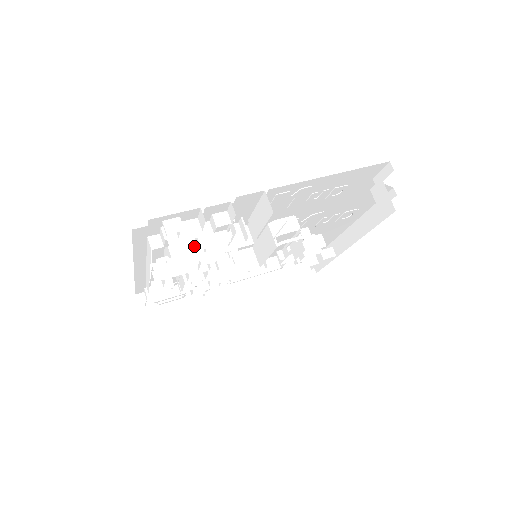
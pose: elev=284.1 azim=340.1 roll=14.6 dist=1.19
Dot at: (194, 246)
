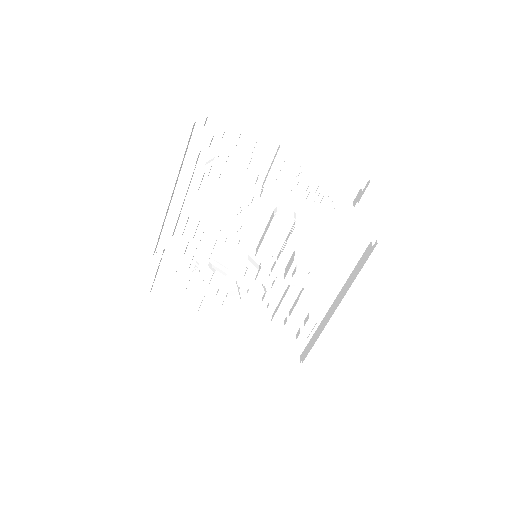
Dot at: (222, 163)
